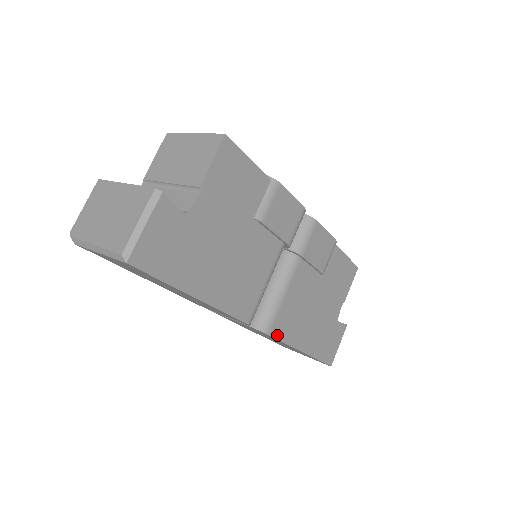
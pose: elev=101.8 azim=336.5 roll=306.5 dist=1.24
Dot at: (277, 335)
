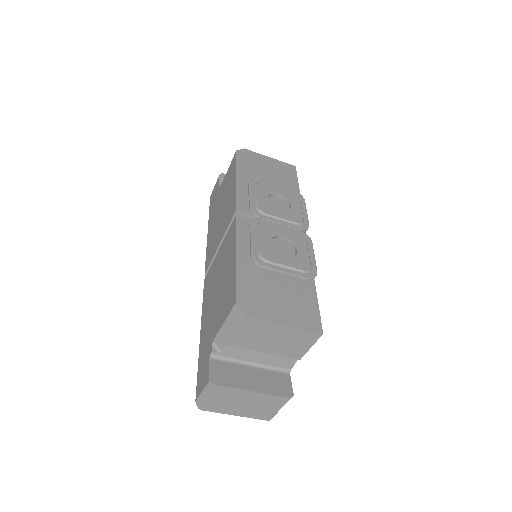
Dot at: occluded
